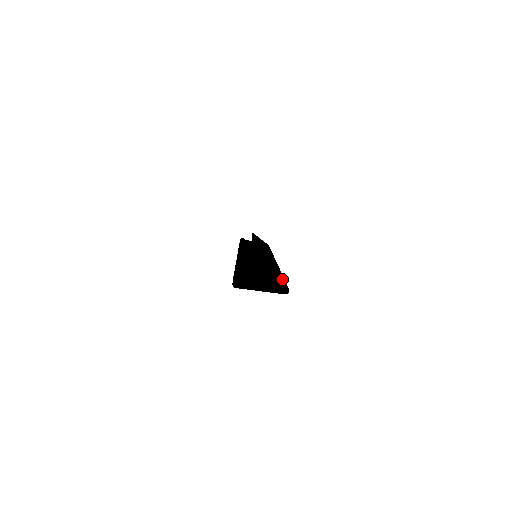
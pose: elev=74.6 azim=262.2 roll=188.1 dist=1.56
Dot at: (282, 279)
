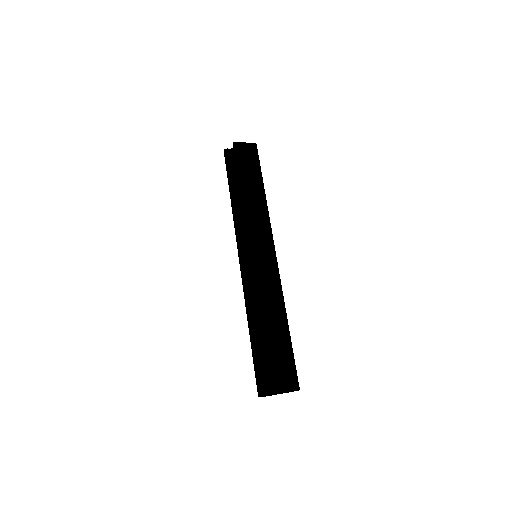
Dot at: (291, 367)
